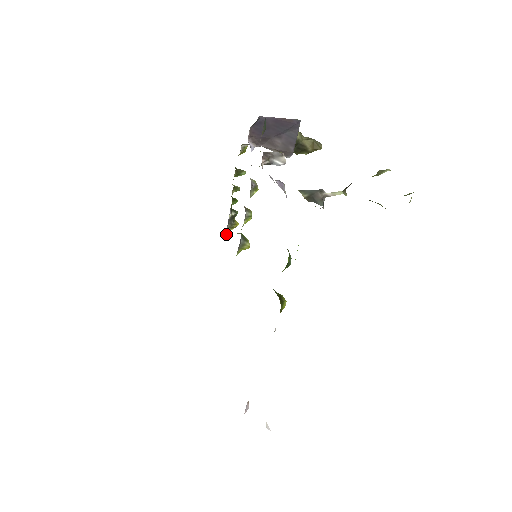
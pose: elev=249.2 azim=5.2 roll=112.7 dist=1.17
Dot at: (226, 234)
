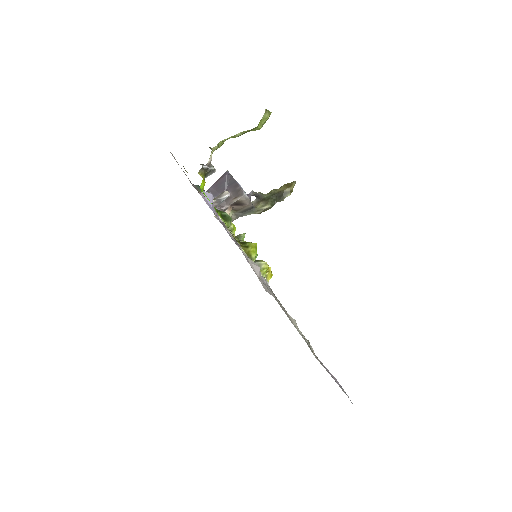
Dot at: occluded
